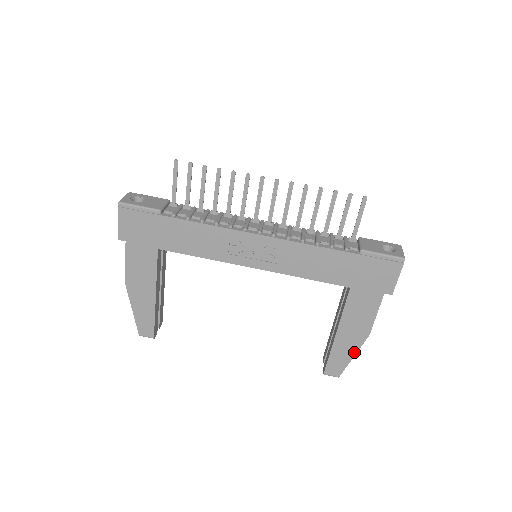
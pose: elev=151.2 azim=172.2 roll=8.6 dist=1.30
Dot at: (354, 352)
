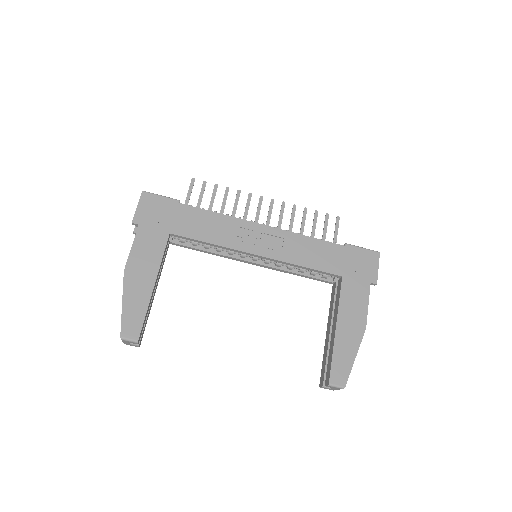
Dot at: (355, 351)
